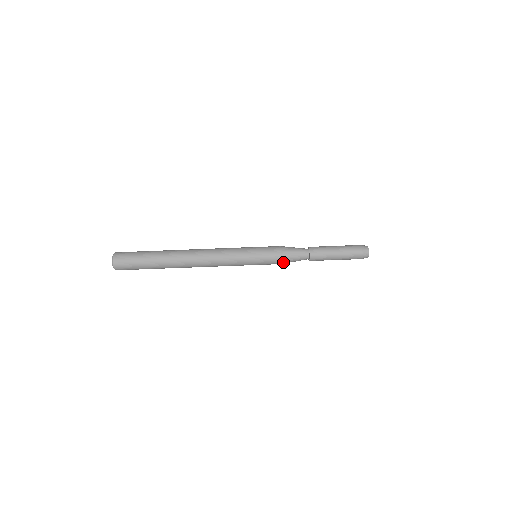
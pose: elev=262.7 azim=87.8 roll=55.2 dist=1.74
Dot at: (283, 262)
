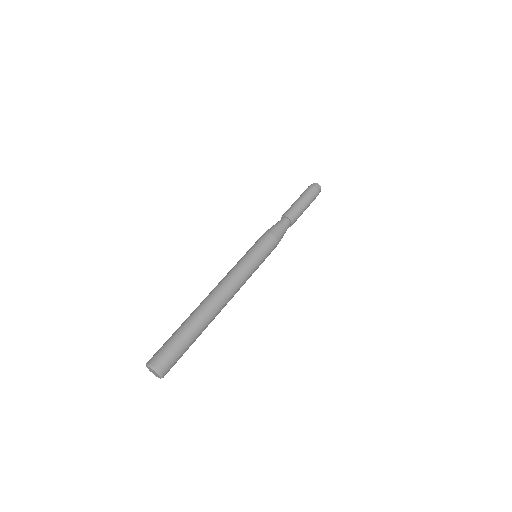
Dot at: (278, 243)
